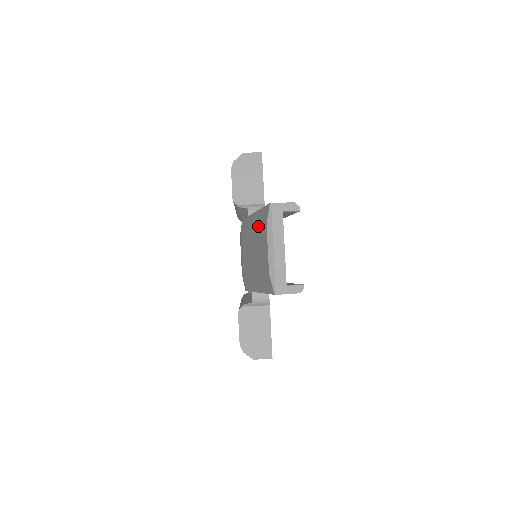
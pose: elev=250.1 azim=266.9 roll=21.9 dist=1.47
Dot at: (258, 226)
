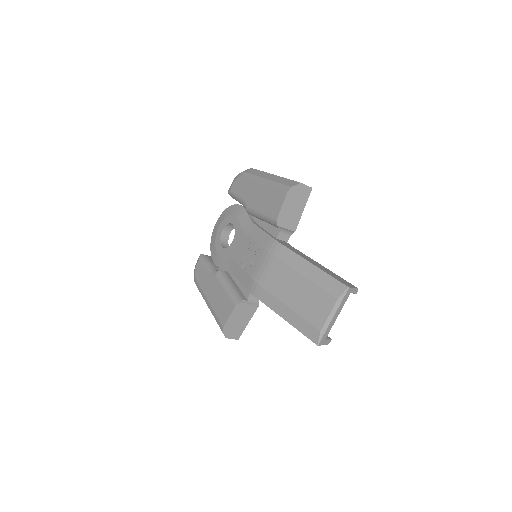
Dot at: (319, 285)
